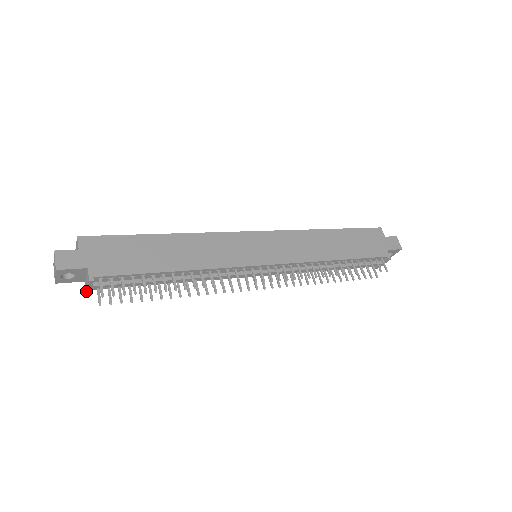
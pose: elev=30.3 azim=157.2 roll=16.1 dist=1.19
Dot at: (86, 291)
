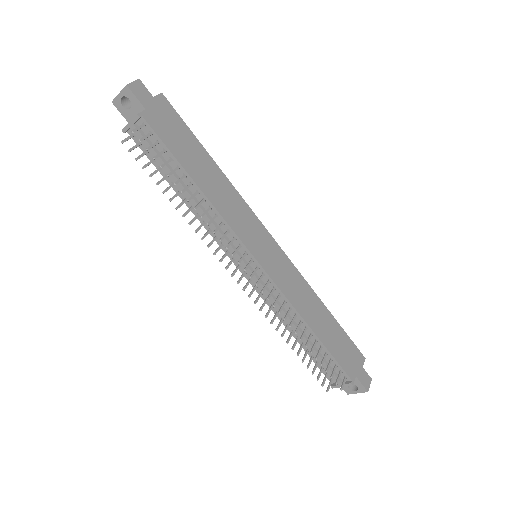
Dot at: (124, 128)
